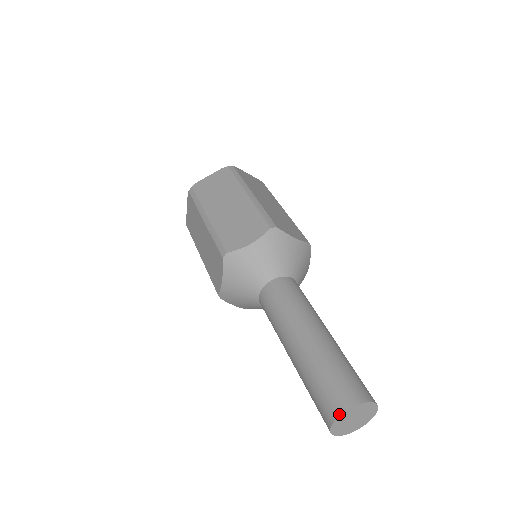
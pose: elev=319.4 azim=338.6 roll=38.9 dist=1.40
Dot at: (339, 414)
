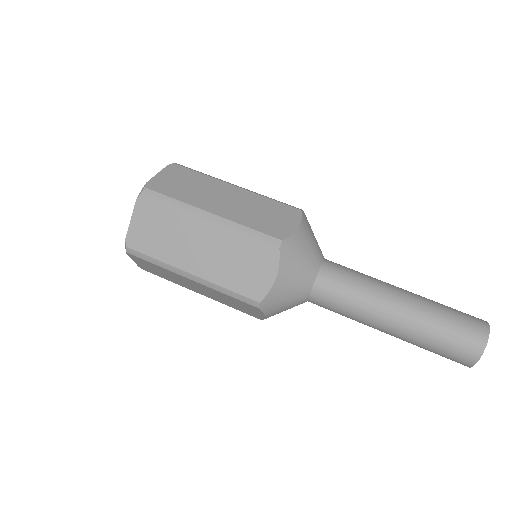
Dot at: (477, 361)
